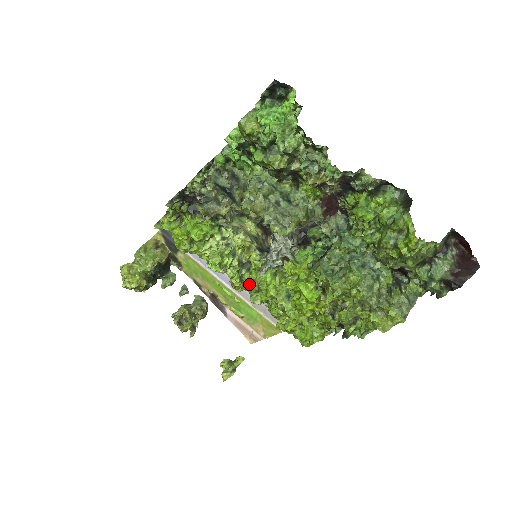
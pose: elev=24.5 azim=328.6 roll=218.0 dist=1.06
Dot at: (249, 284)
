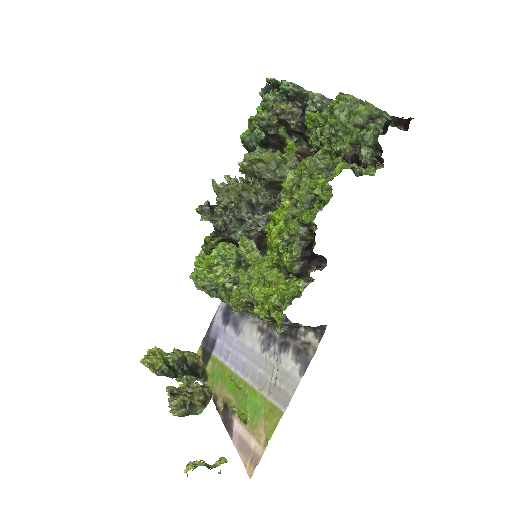
Dot at: (242, 278)
